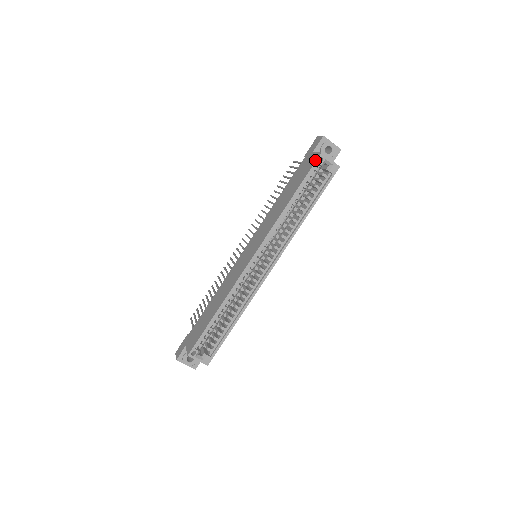
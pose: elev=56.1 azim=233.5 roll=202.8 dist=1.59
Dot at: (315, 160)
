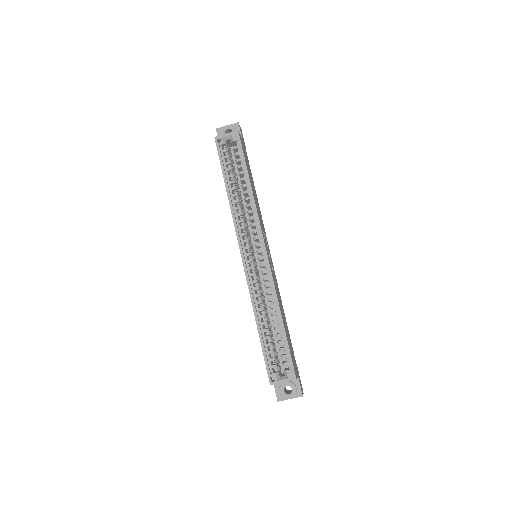
Dot at: (216, 146)
